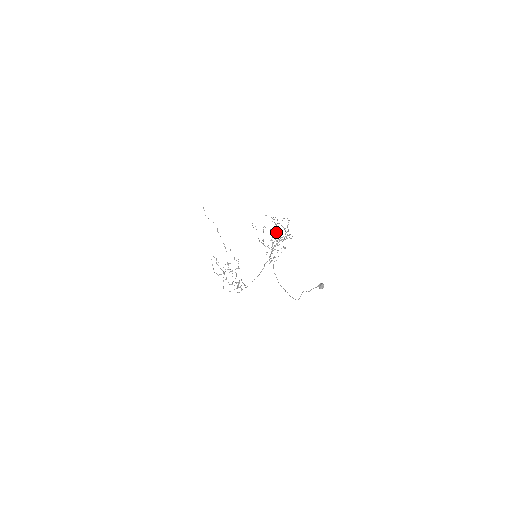
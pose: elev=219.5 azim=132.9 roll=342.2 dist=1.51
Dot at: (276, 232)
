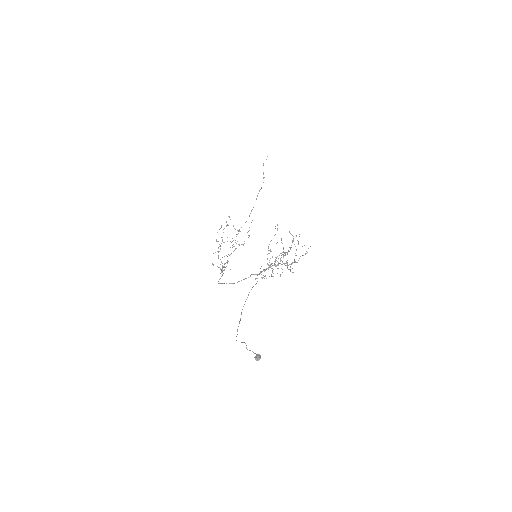
Dot at: occluded
